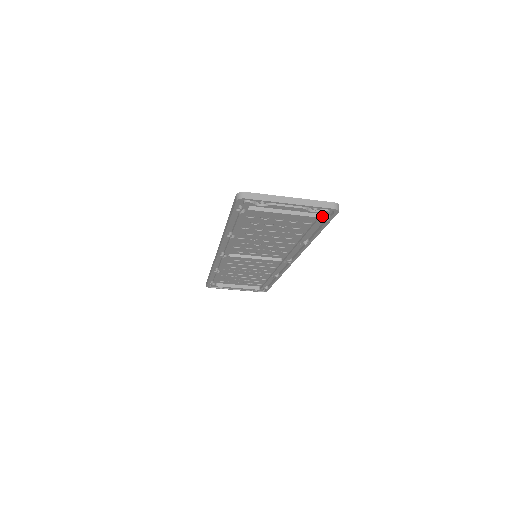
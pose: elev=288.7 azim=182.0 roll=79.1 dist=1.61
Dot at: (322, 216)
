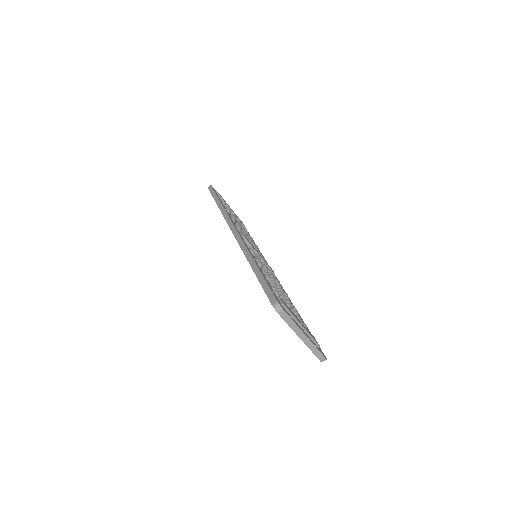
Dot at: occluded
